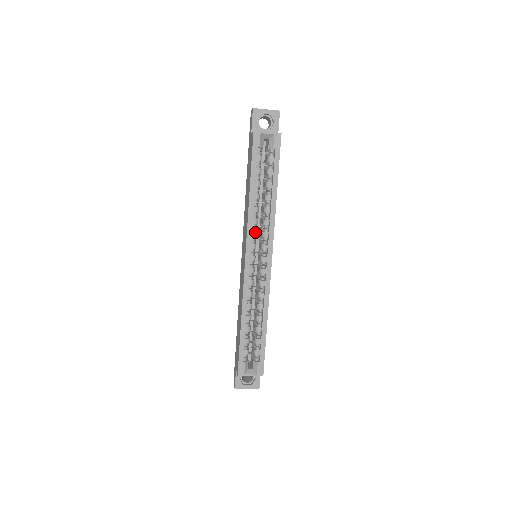
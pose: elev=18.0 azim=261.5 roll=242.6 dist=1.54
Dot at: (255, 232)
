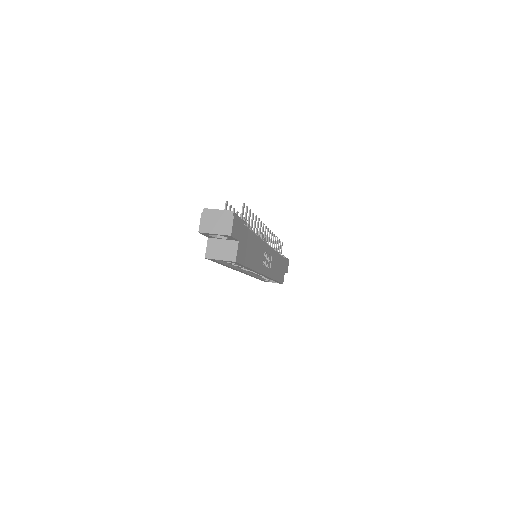
Dot at: (243, 268)
